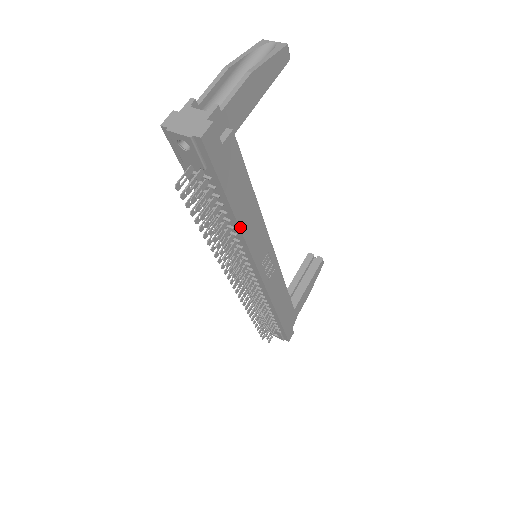
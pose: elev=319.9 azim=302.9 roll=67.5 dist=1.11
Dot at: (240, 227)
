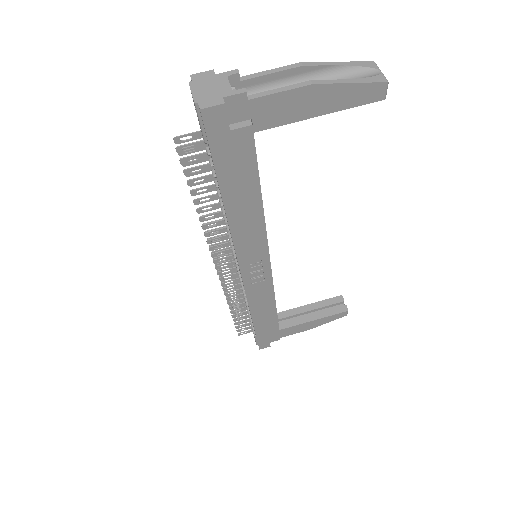
Dot at: (228, 218)
